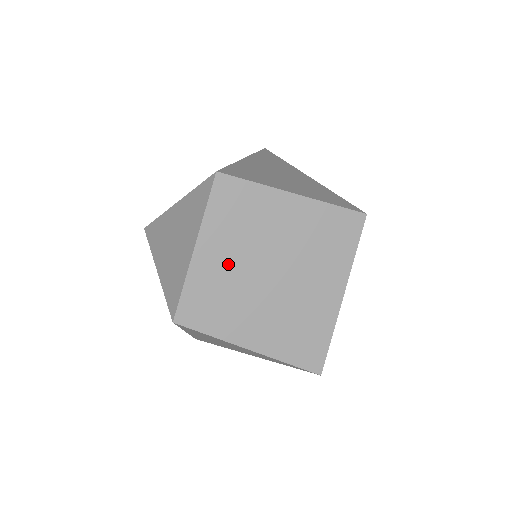
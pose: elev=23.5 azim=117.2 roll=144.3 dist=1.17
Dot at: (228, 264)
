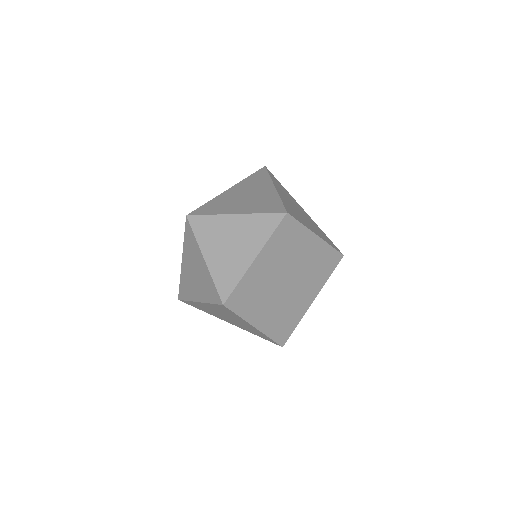
Dot at: (268, 272)
